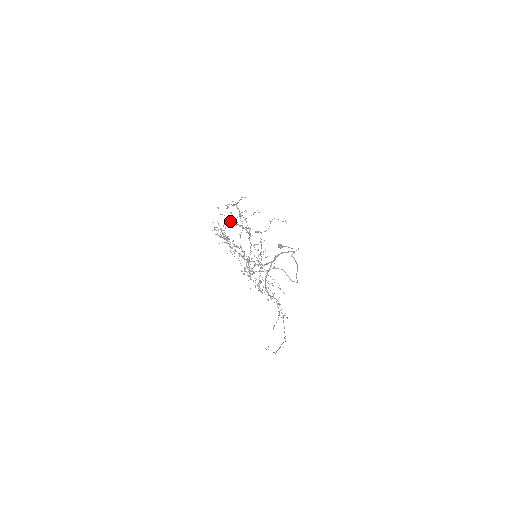
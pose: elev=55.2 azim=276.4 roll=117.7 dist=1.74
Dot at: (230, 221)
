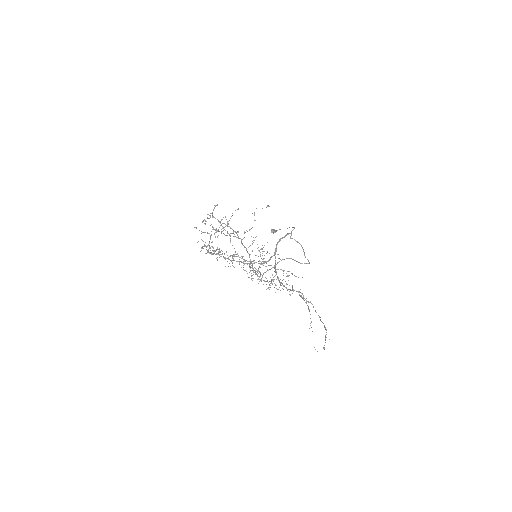
Dot at: (214, 234)
